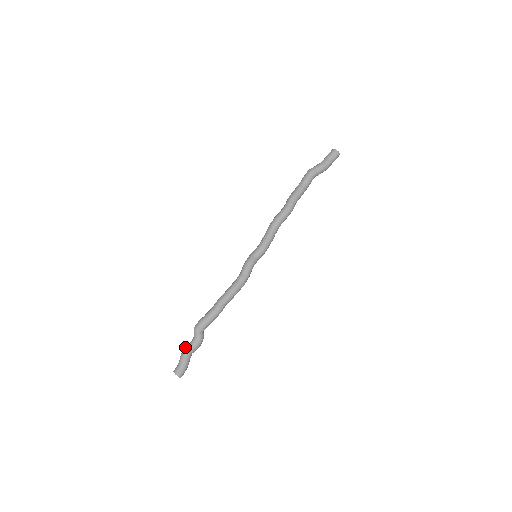
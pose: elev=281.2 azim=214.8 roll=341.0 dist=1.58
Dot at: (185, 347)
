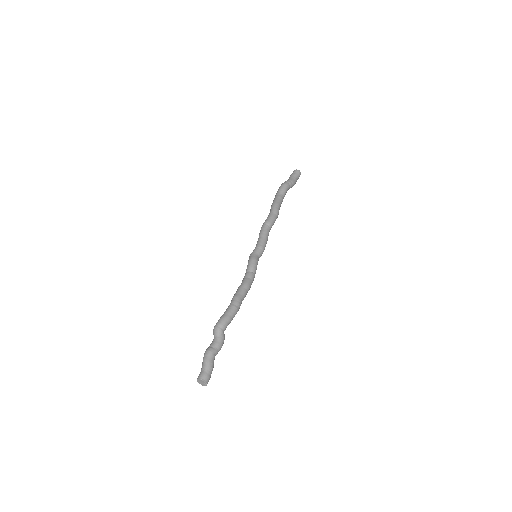
Dot at: (209, 349)
